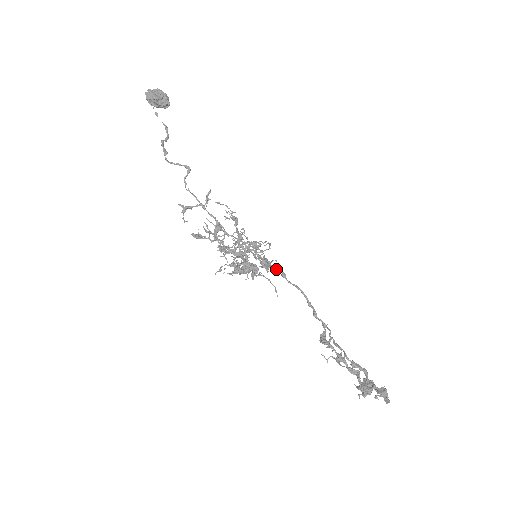
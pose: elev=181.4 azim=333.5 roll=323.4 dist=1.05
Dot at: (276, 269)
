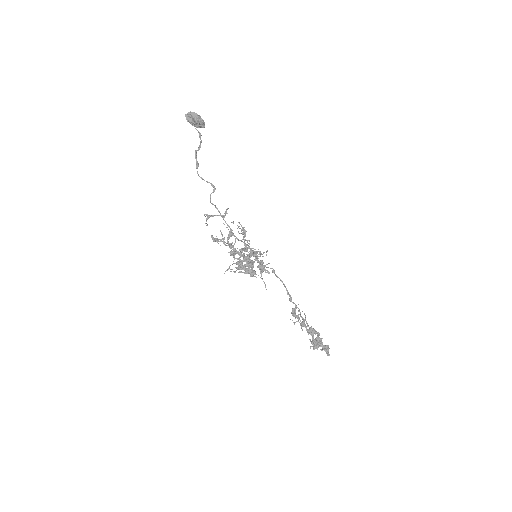
Dot at: occluded
